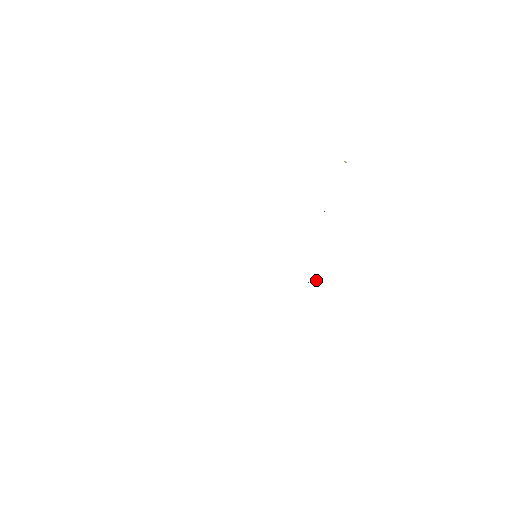
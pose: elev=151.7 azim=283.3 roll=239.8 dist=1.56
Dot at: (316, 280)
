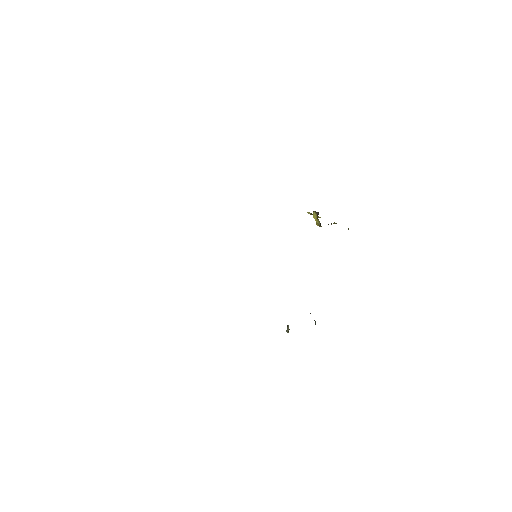
Dot at: (286, 330)
